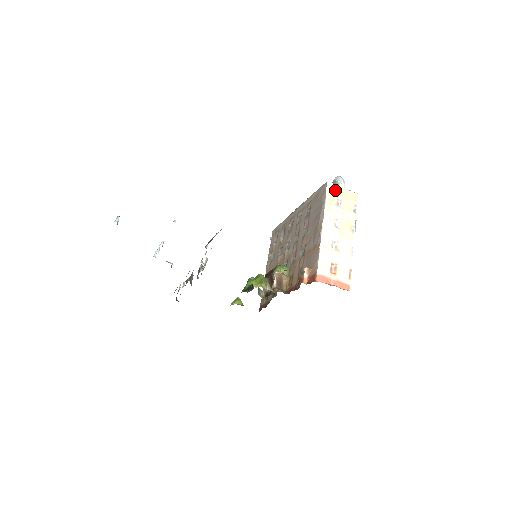
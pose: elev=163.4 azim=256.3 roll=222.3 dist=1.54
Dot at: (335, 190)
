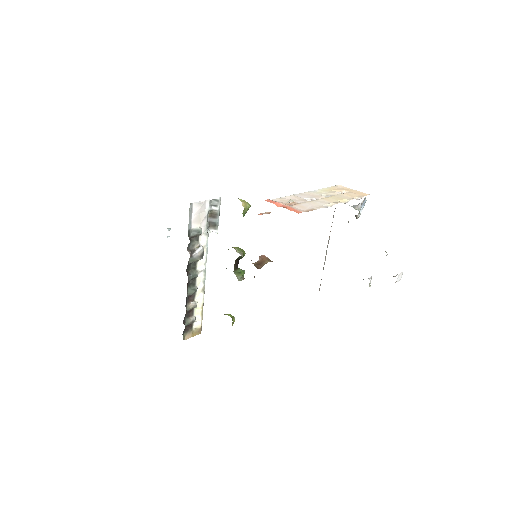
Dot at: (343, 188)
